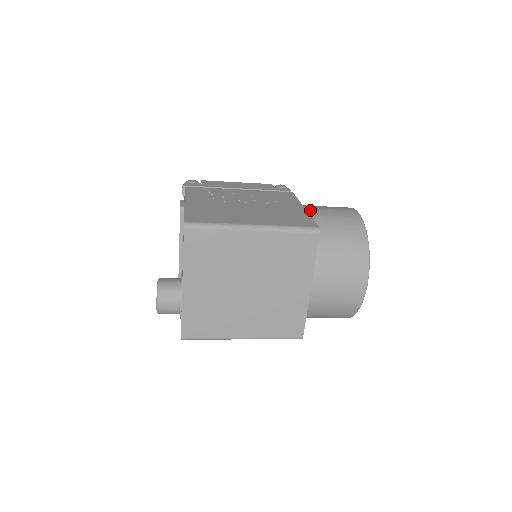
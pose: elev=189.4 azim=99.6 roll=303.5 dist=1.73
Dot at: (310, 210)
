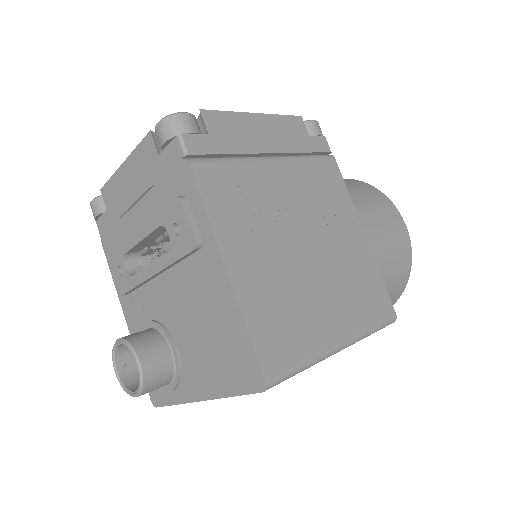
Dot at: (371, 242)
